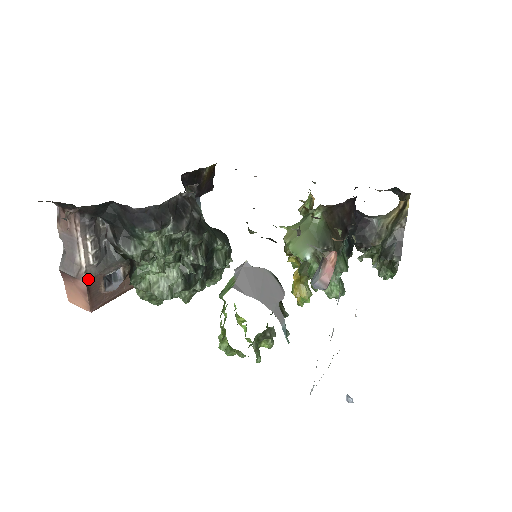
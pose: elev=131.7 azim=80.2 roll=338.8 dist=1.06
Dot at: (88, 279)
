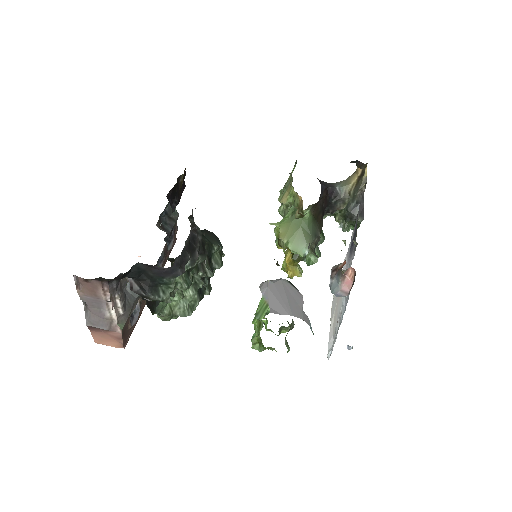
Dot at: (122, 328)
